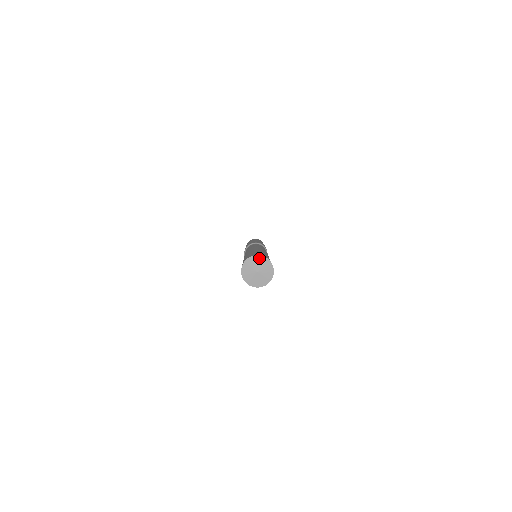
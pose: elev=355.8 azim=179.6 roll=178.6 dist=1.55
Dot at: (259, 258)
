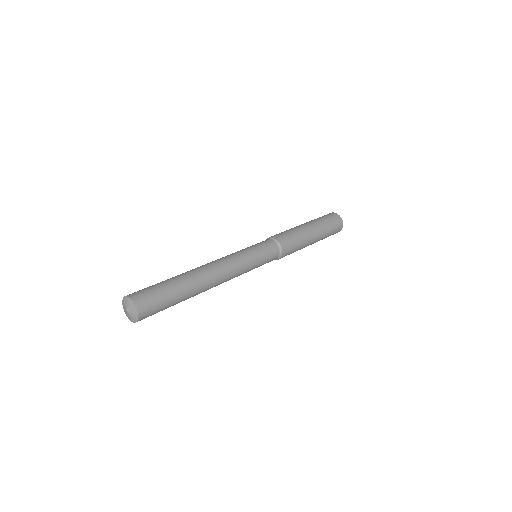
Dot at: (124, 299)
